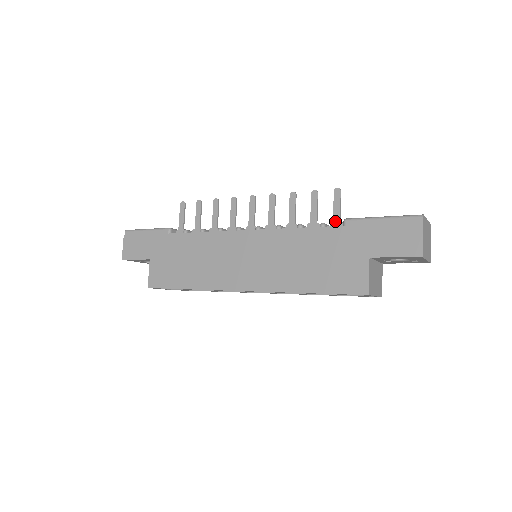
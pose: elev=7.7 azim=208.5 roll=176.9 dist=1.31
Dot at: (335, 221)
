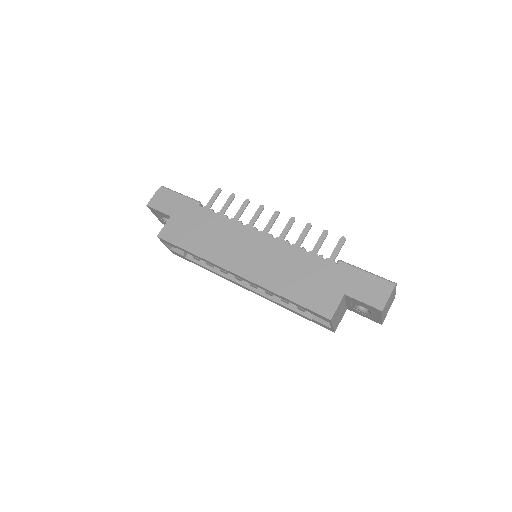
Dot at: (331, 258)
